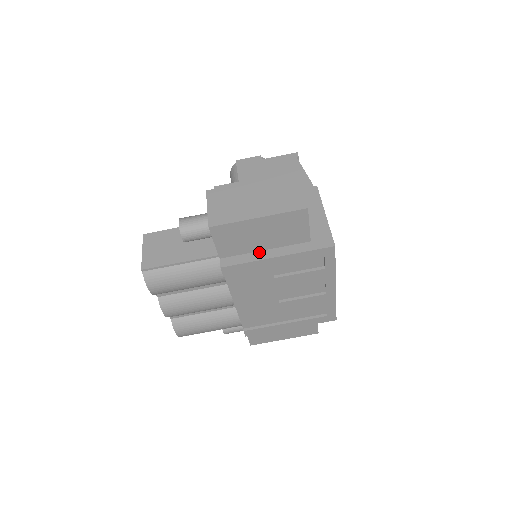
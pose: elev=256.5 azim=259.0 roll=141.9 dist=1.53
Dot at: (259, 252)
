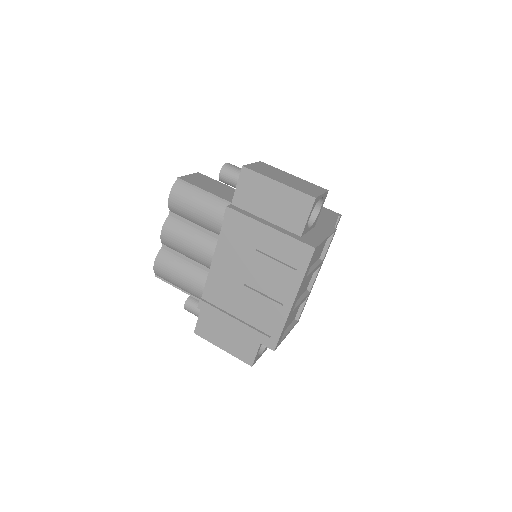
Dot at: (260, 218)
